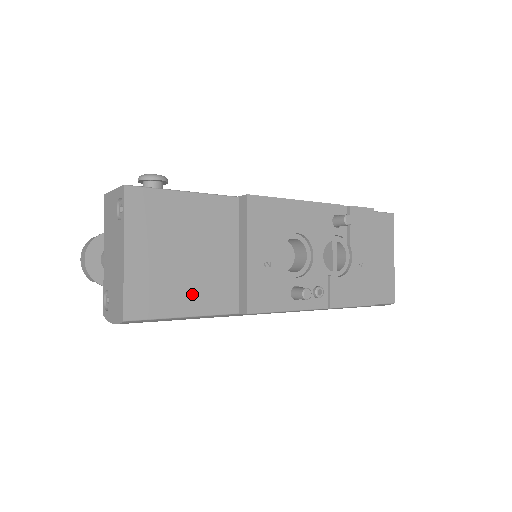
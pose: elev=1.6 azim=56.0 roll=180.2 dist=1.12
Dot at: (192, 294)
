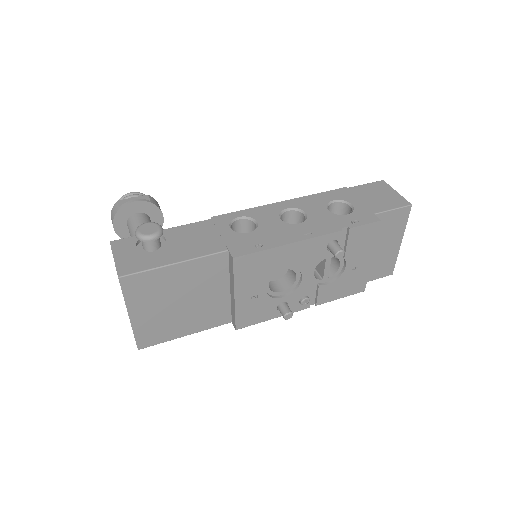
Dot at: (190, 323)
